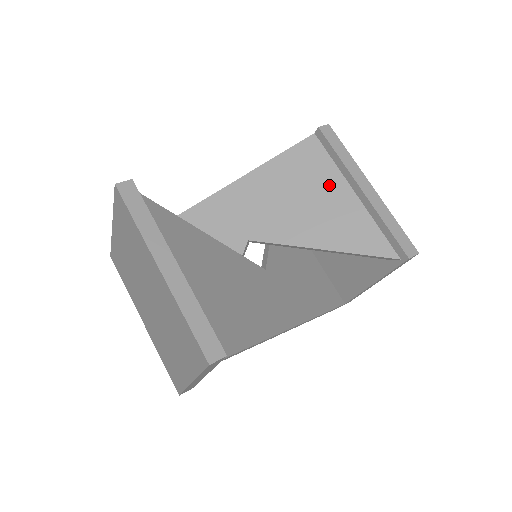
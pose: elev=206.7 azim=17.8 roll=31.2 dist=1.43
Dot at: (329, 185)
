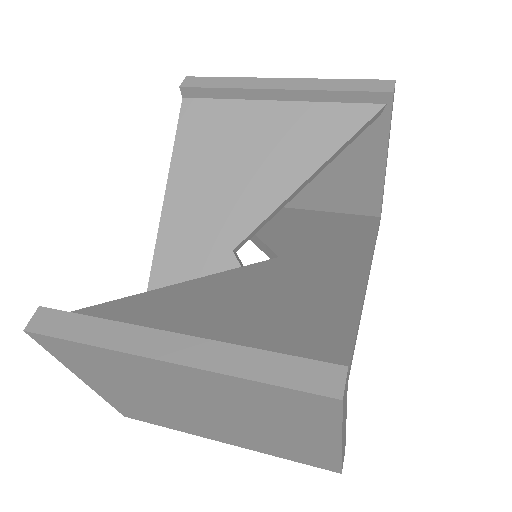
Dot at: (246, 122)
